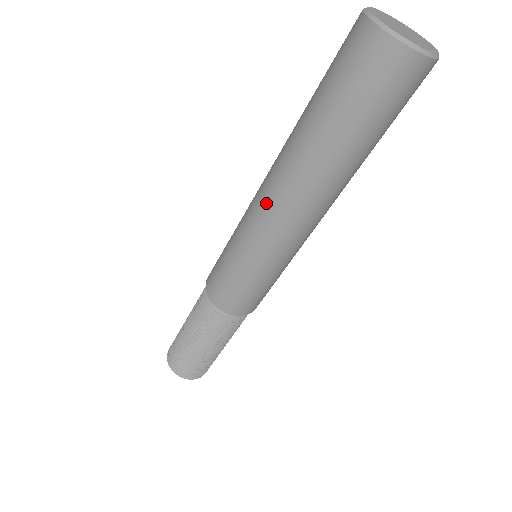
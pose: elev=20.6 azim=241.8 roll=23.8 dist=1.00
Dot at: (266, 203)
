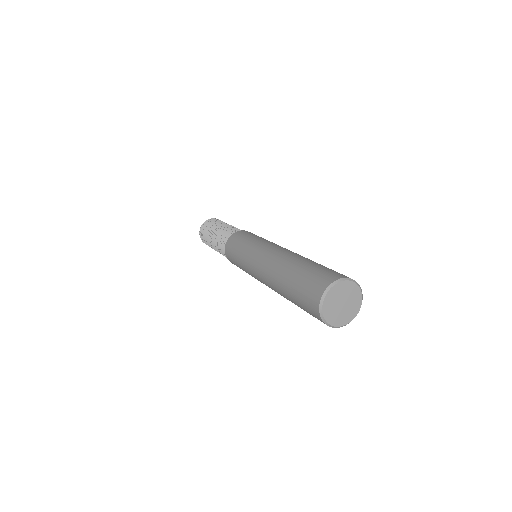
Dot at: (260, 277)
